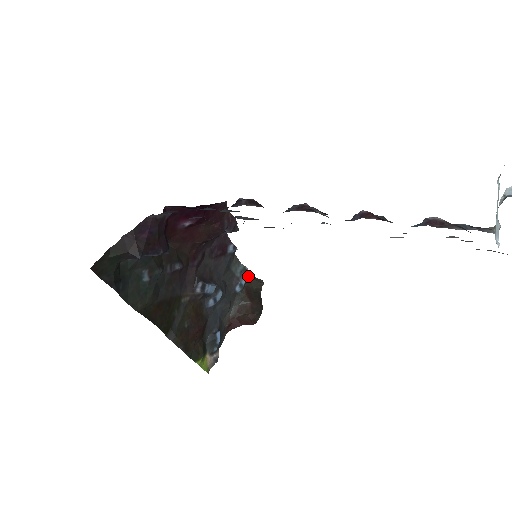
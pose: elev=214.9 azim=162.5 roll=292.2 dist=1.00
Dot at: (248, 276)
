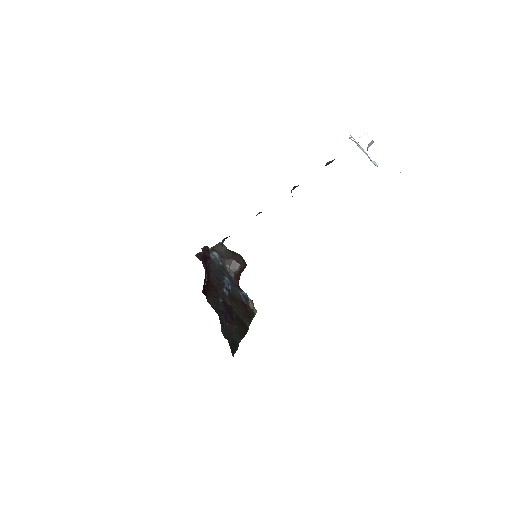
Dot at: (213, 250)
